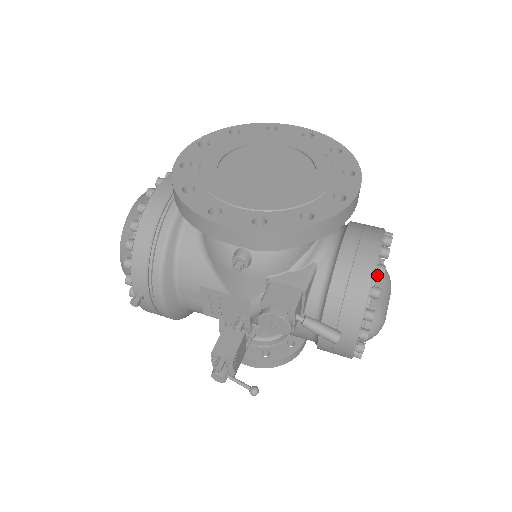
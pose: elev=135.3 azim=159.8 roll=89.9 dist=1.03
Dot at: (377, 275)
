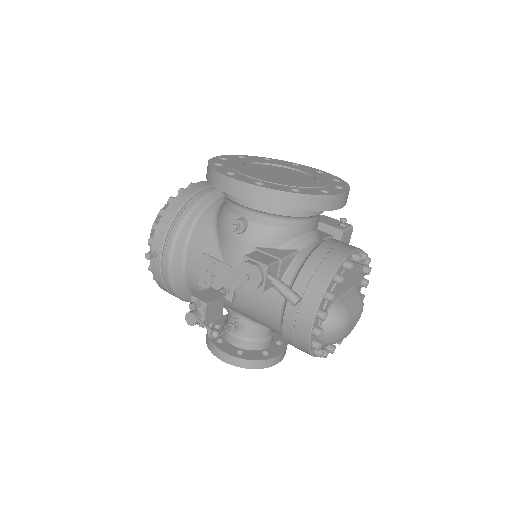
Dot at: (345, 268)
